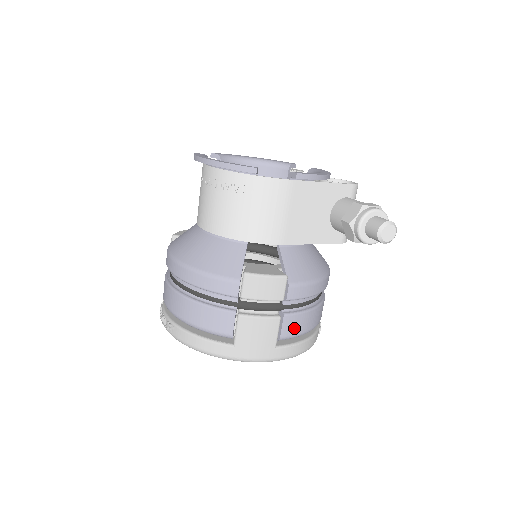
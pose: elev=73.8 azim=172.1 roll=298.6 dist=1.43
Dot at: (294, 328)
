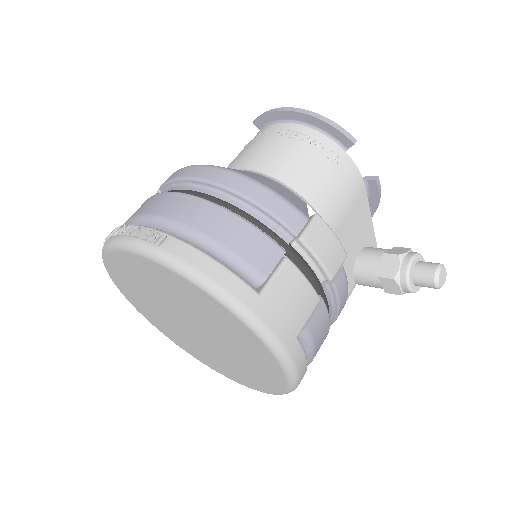
Dot at: (318, 330)
